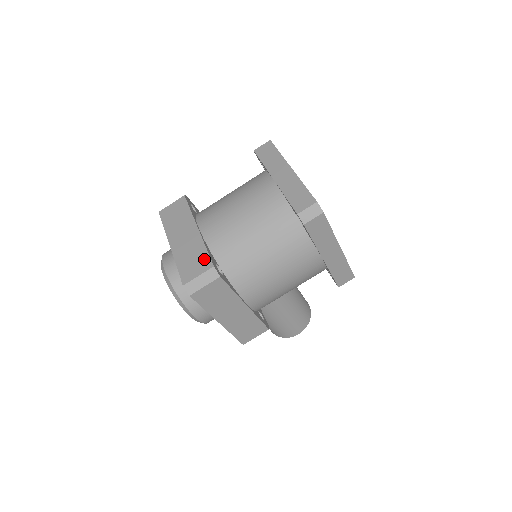
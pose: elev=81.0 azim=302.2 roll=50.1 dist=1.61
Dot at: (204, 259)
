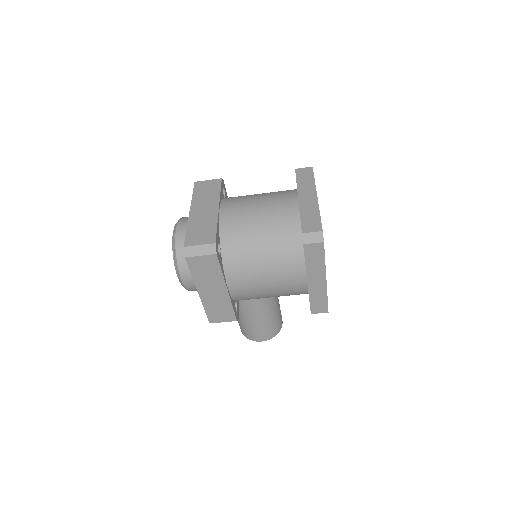
Dot at: (211, 234)
